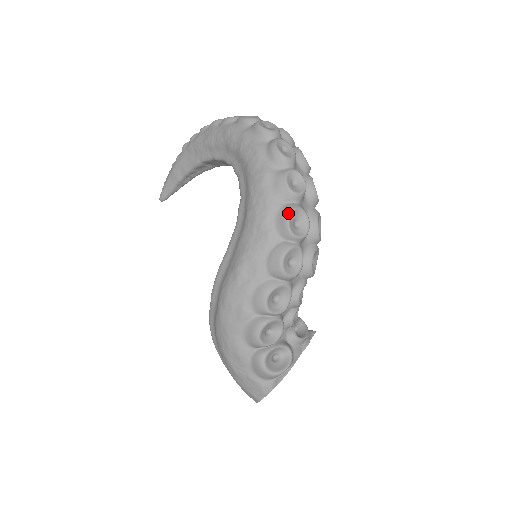
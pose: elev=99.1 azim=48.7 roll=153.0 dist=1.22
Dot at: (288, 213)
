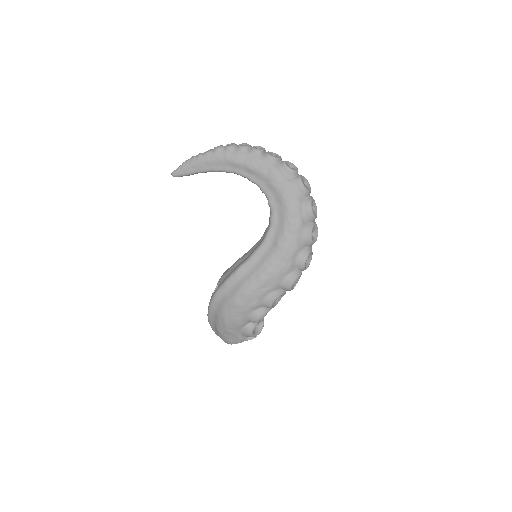
Dot at: (307, 256)
